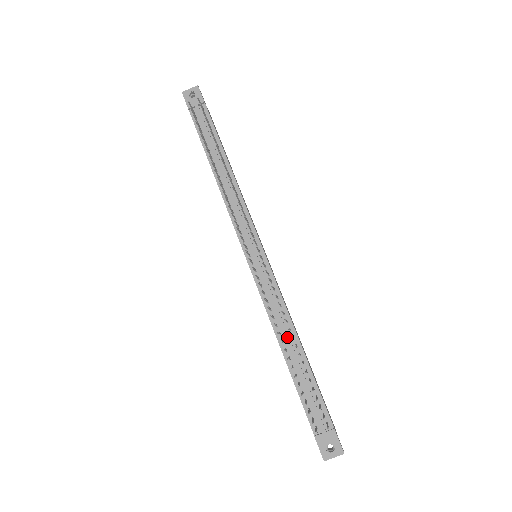
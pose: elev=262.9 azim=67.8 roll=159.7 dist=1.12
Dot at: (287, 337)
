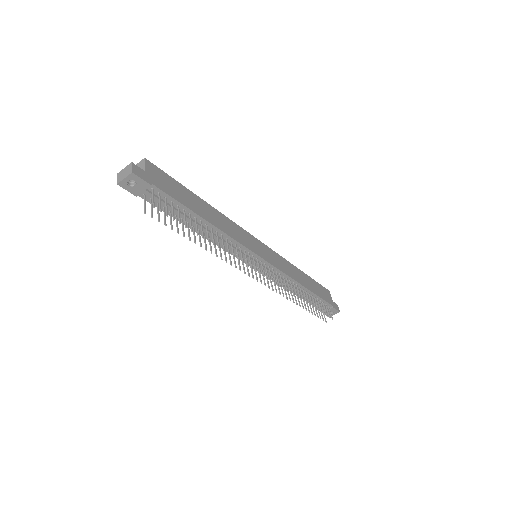
Dot at: (296, 290)
